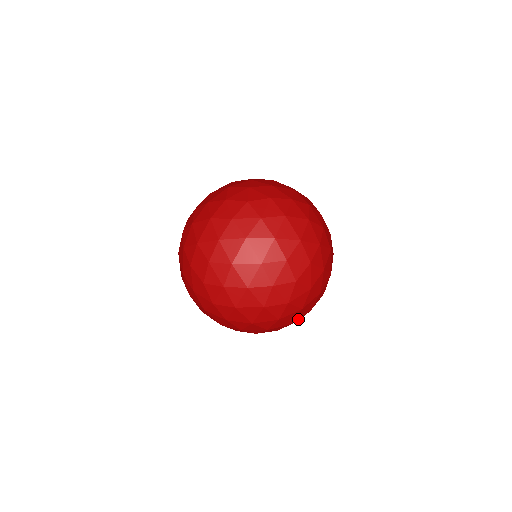
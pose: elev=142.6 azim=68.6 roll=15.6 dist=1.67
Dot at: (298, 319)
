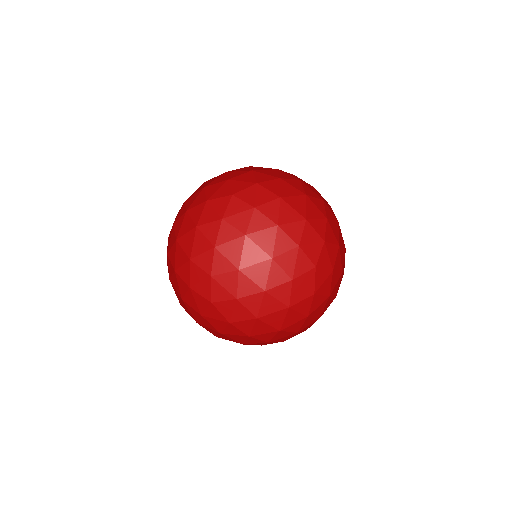
Dot at: occluded
